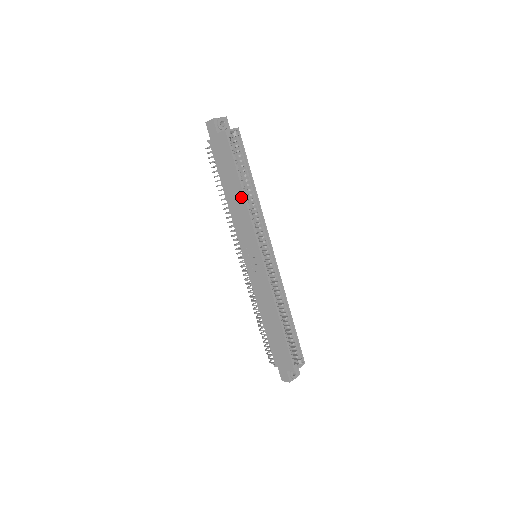
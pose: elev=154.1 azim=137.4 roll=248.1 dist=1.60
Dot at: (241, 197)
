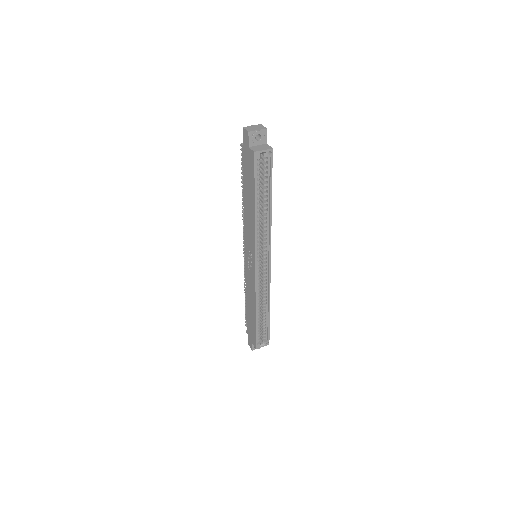
Dot at: (253, 213)
